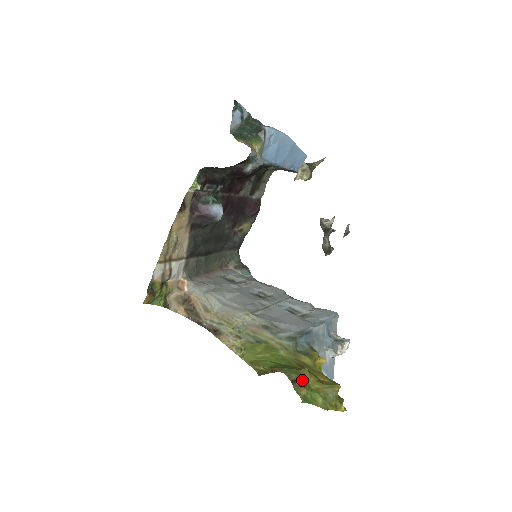
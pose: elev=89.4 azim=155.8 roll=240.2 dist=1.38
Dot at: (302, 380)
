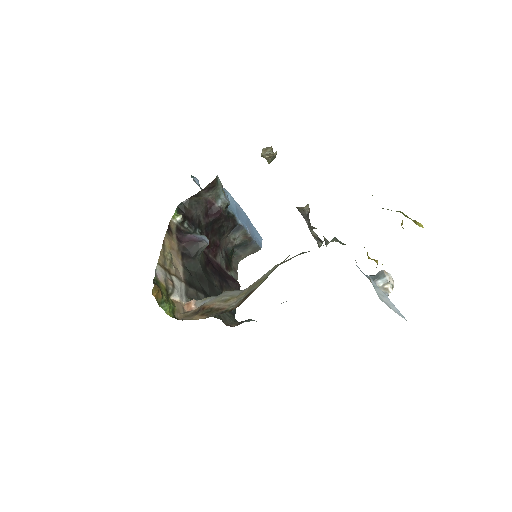
Dot at: occluded
